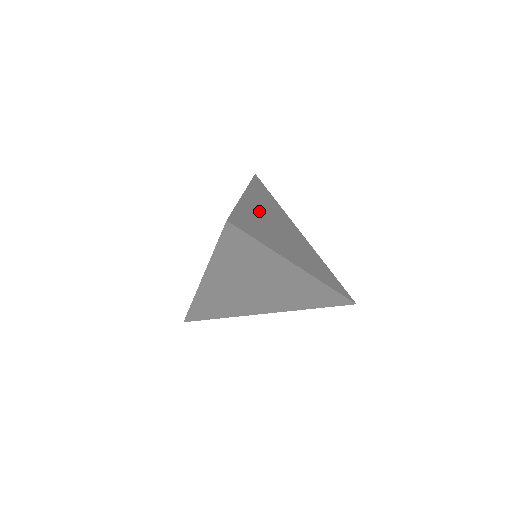
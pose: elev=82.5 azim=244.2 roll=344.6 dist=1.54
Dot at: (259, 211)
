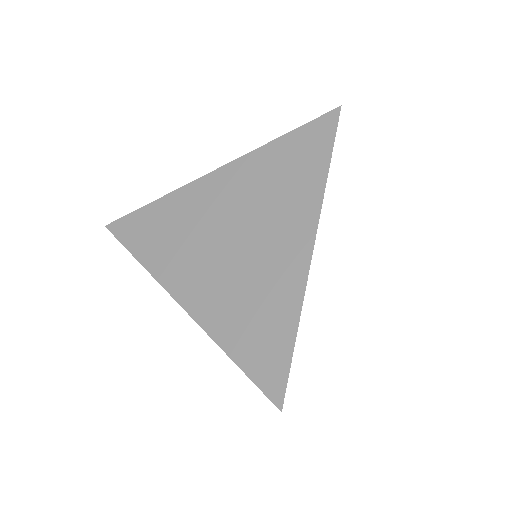
Dot at: occluded
